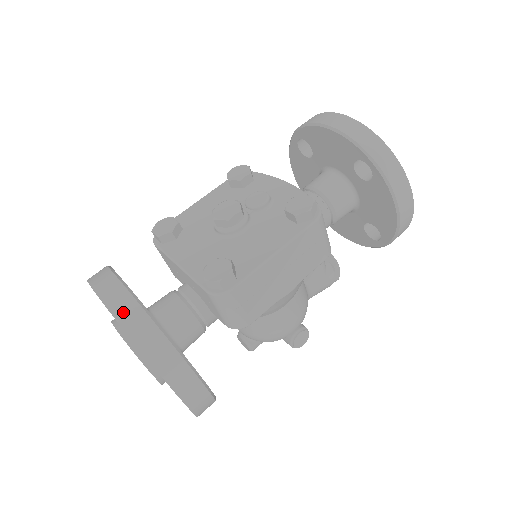
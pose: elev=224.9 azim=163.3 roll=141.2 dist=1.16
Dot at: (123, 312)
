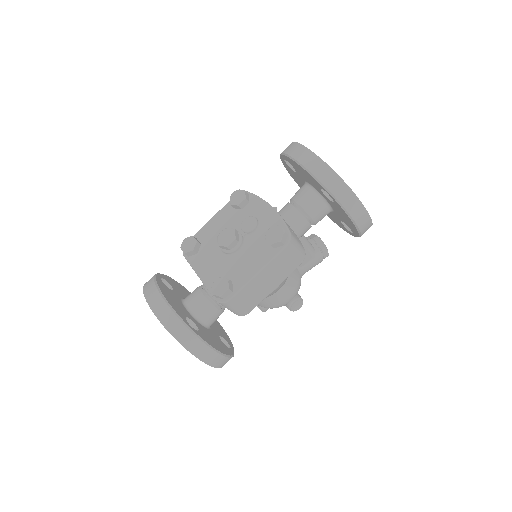
Dot at: (164, 318)
